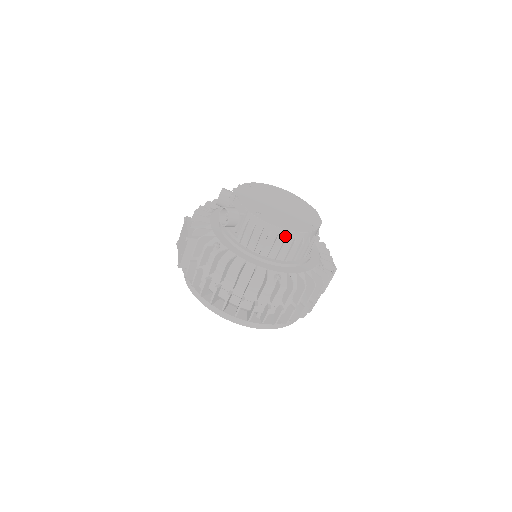
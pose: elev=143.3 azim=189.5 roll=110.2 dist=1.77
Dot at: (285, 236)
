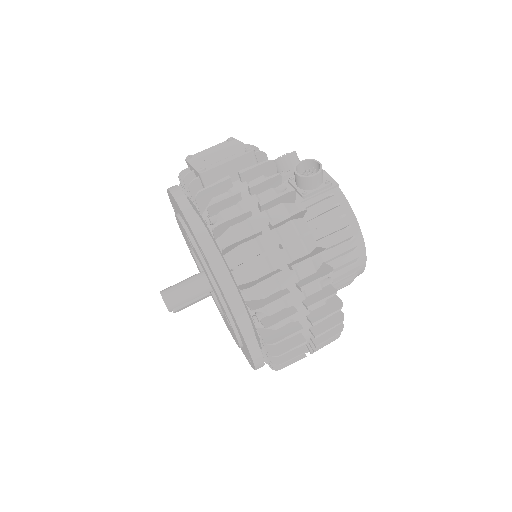
Dot at: (356, 245)
